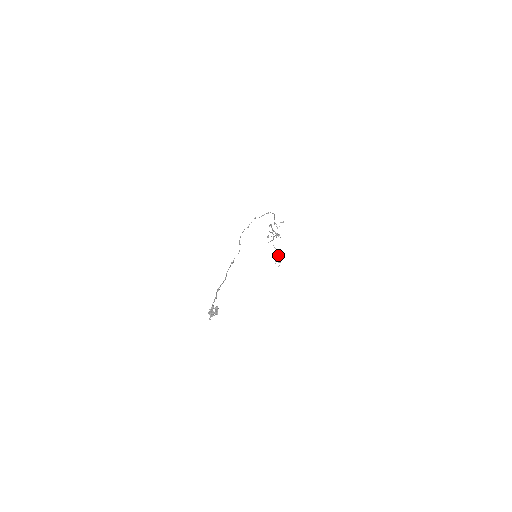
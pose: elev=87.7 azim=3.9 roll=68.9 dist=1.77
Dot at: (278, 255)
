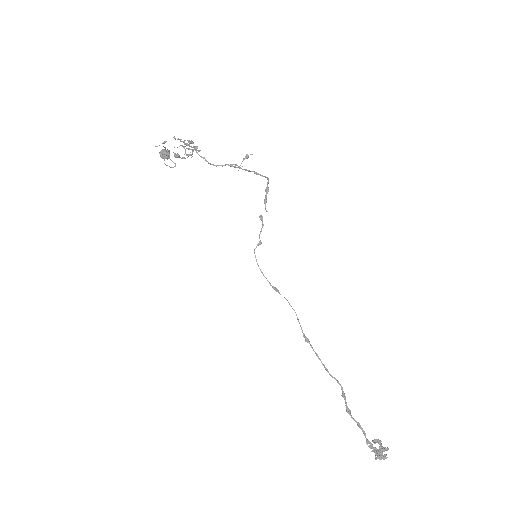
Dot at: occluded
